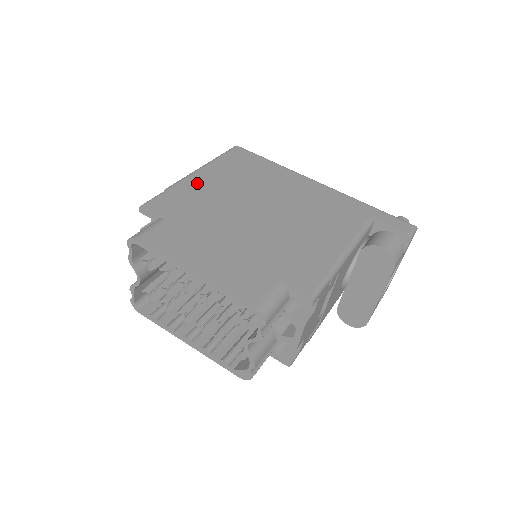
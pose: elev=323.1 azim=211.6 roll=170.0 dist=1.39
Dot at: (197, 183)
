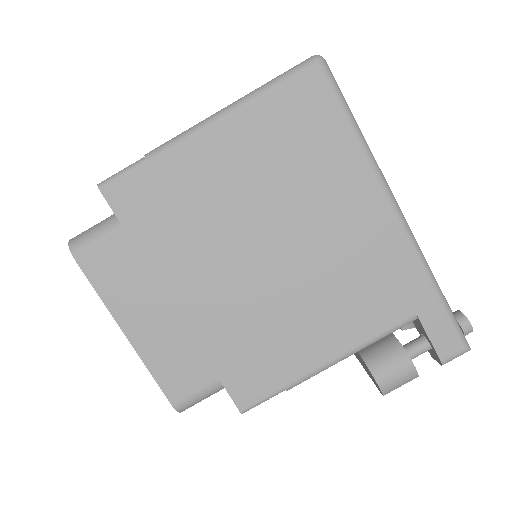
Dot at: (197, 160)
